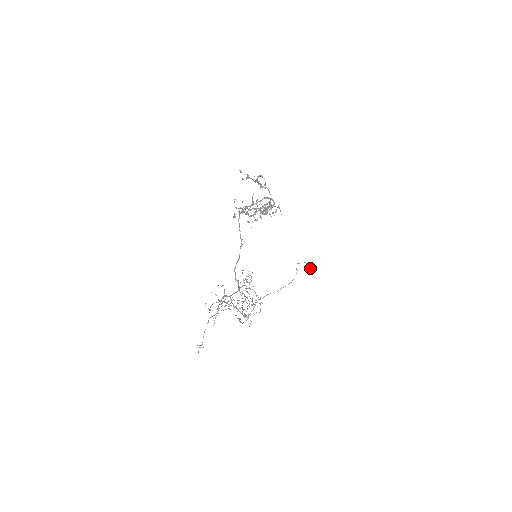
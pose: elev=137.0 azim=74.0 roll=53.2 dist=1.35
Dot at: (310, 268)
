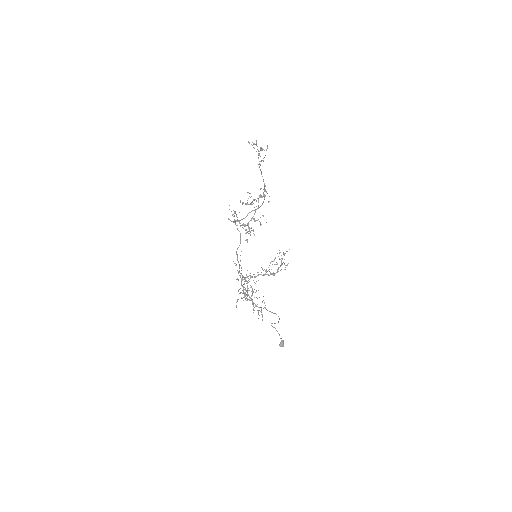
Dot at: (279, 344)
